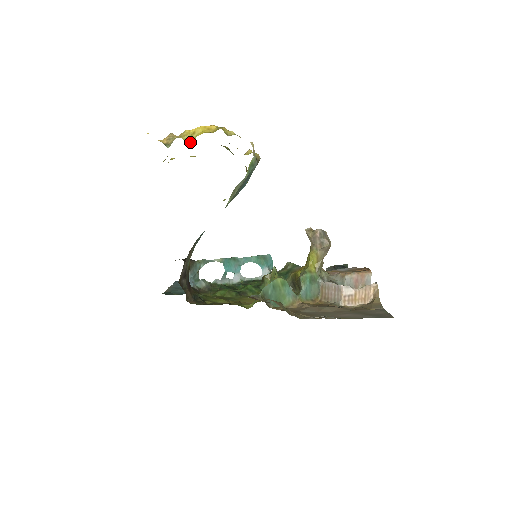
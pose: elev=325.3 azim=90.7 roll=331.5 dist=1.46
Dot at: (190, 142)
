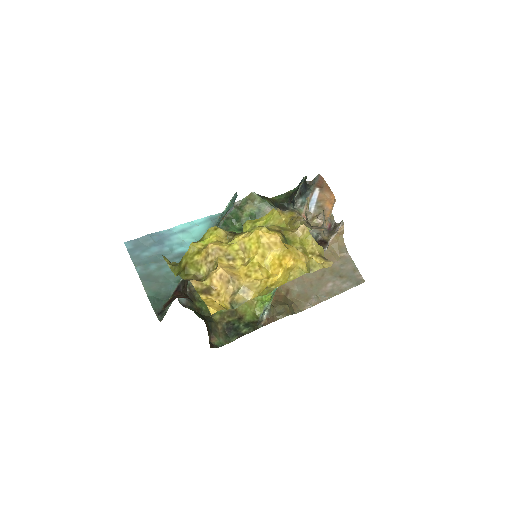
Dot at: (265, 294)
